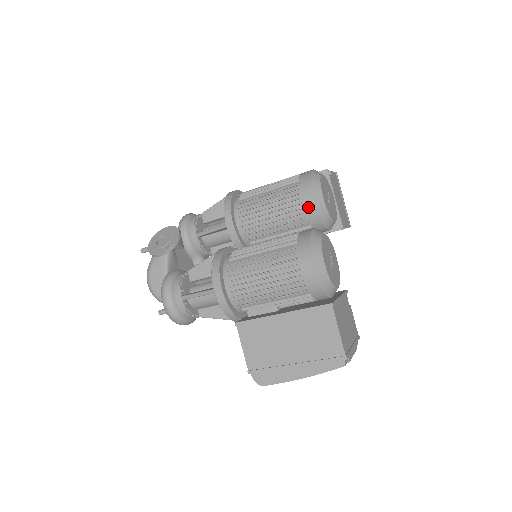
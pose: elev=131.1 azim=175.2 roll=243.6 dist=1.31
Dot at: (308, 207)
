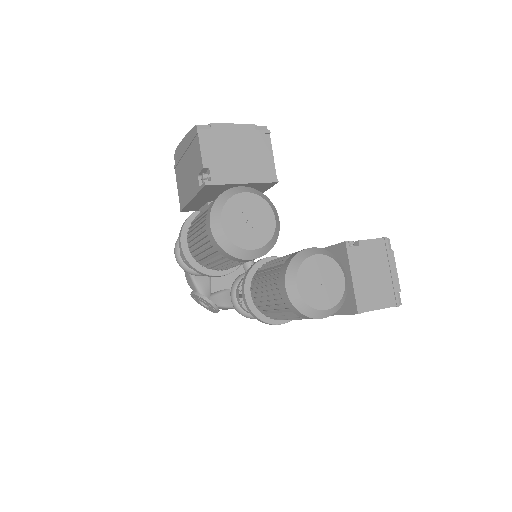
Dot at: occluded
